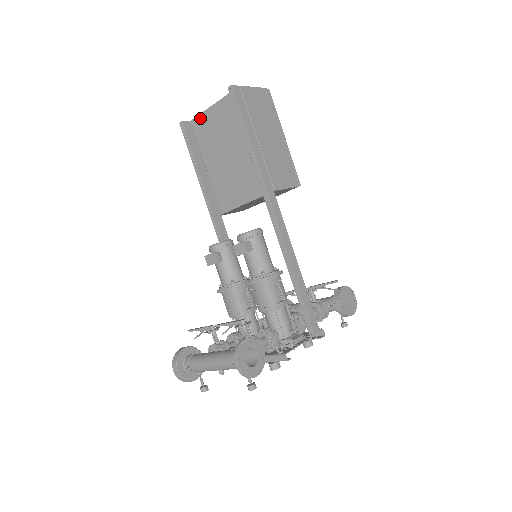
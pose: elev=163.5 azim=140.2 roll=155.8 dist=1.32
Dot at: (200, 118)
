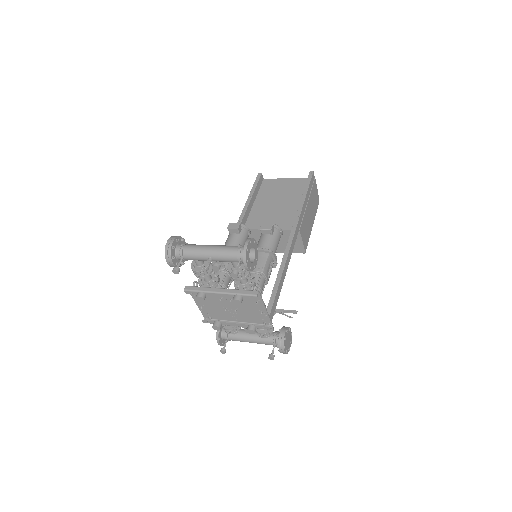
Dot at: (273, 180)
